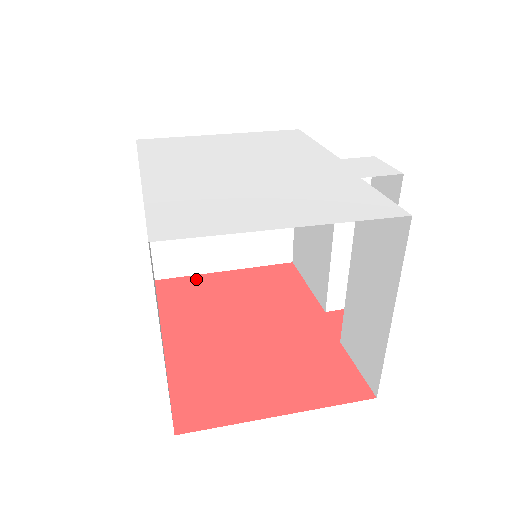
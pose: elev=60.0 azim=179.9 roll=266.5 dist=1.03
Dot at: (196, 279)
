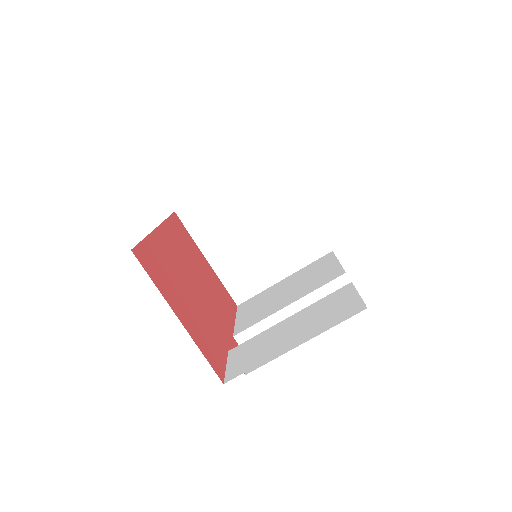
Dot at: (192, 240)
